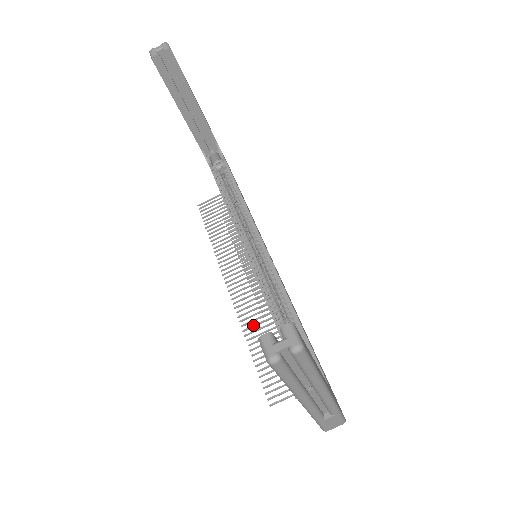
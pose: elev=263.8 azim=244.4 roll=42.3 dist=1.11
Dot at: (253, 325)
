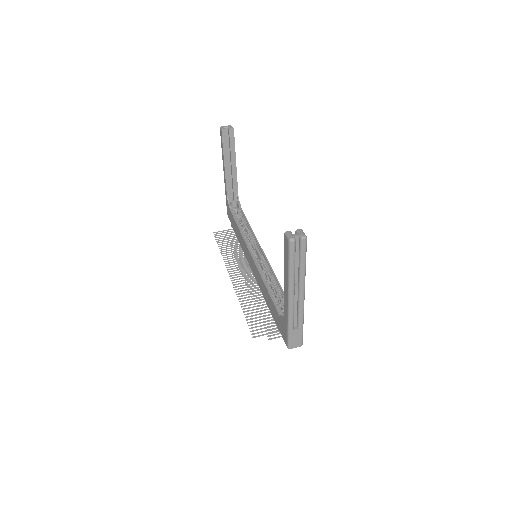
Dot at: (246, 297)
